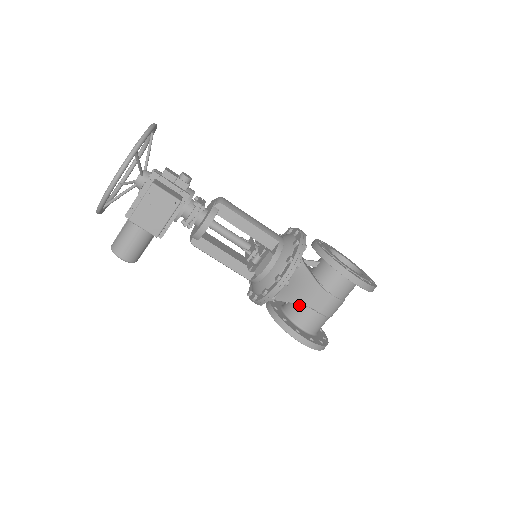
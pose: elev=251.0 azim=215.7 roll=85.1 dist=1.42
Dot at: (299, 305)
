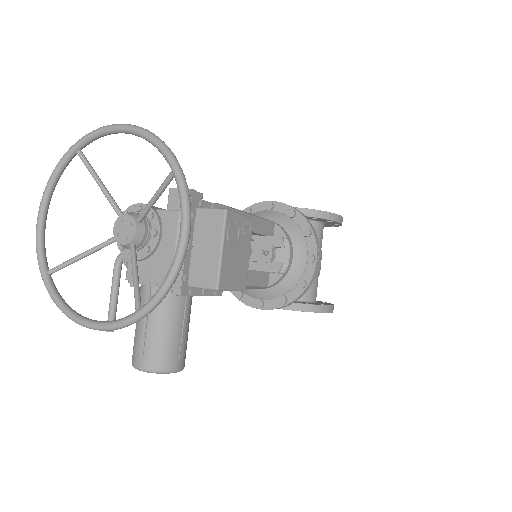
Dot at: occluded
